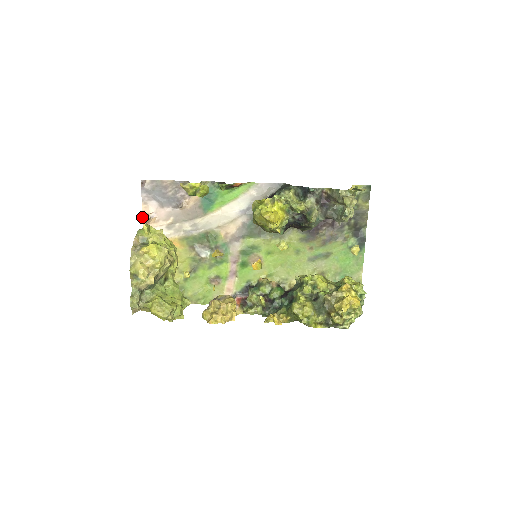
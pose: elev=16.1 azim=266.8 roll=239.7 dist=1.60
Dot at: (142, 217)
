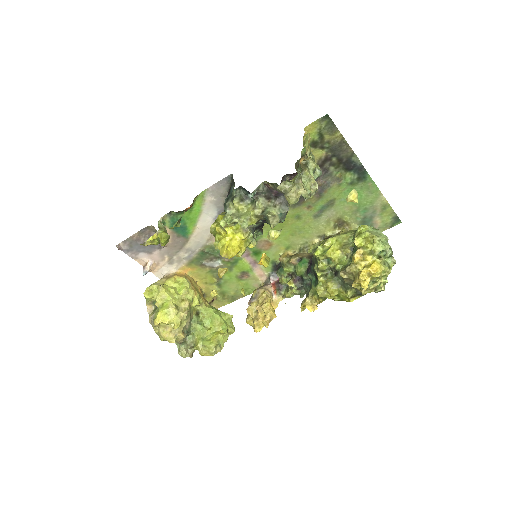
Dot at: occluded
